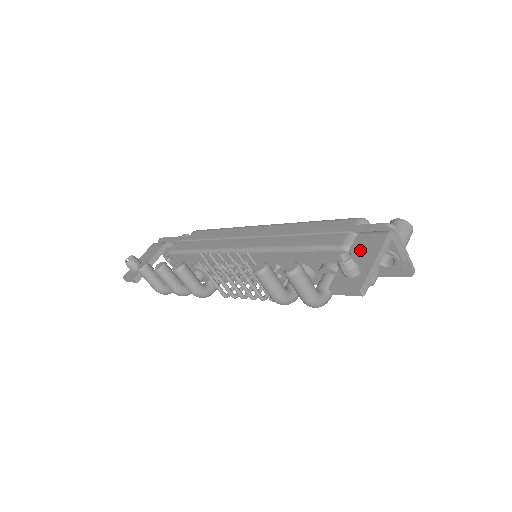
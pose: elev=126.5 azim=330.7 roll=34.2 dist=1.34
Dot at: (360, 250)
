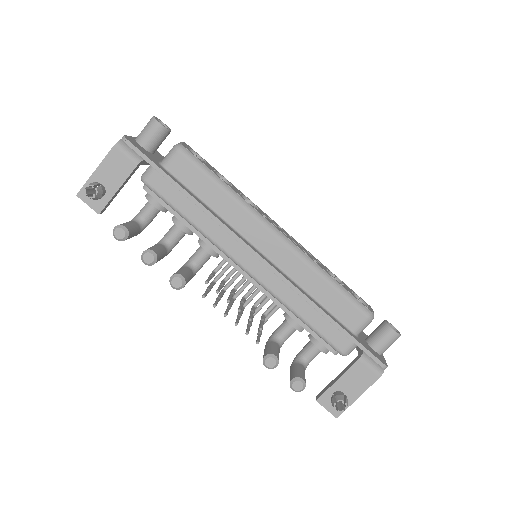
Dot at: (353, 380)
